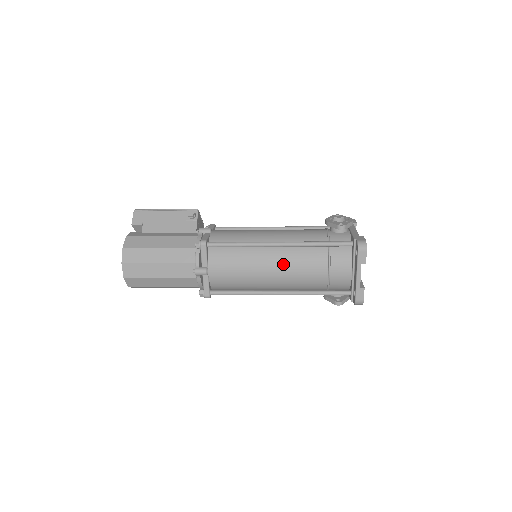
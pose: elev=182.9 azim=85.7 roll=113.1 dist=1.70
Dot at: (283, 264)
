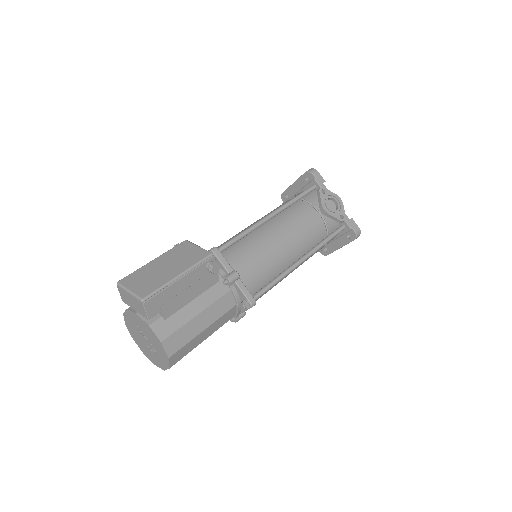
Dot at: occluded
